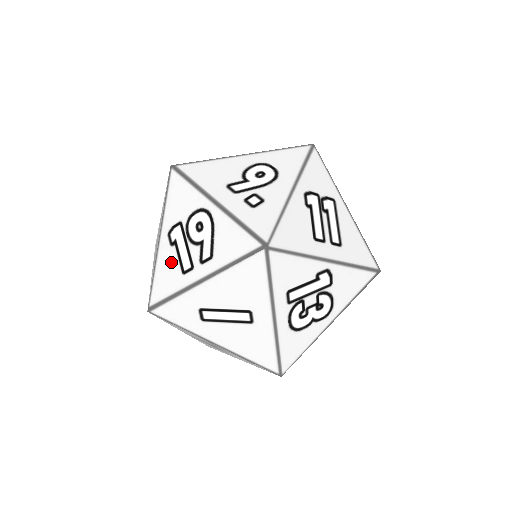
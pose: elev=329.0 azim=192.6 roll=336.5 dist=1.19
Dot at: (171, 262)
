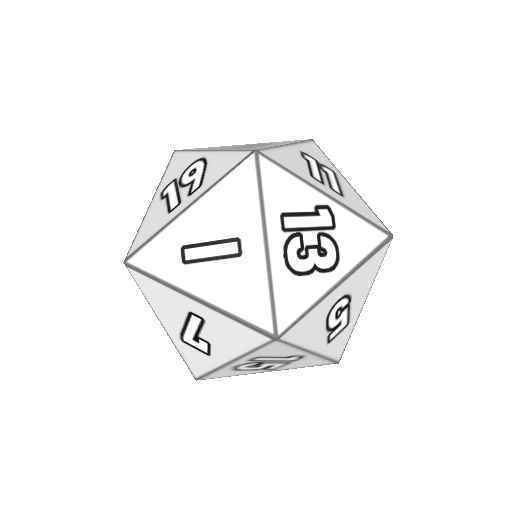
Dot at: (159, 211)
